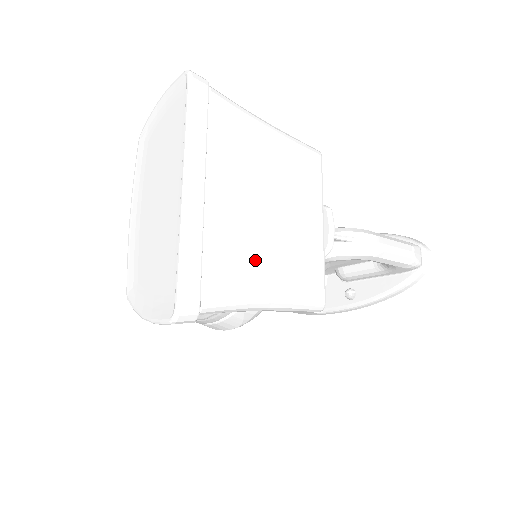
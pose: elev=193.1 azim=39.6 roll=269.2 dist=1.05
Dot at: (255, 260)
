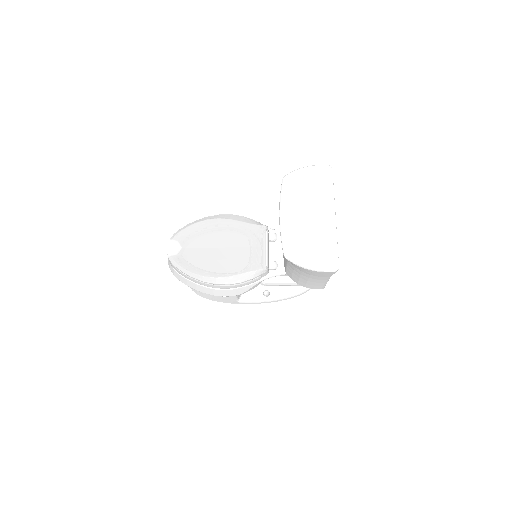
Dot at: occluded
